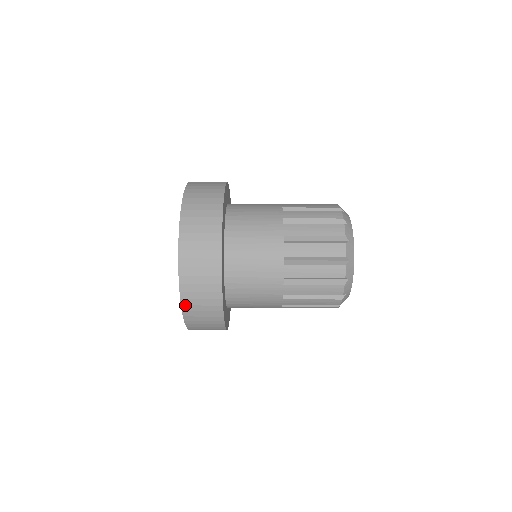
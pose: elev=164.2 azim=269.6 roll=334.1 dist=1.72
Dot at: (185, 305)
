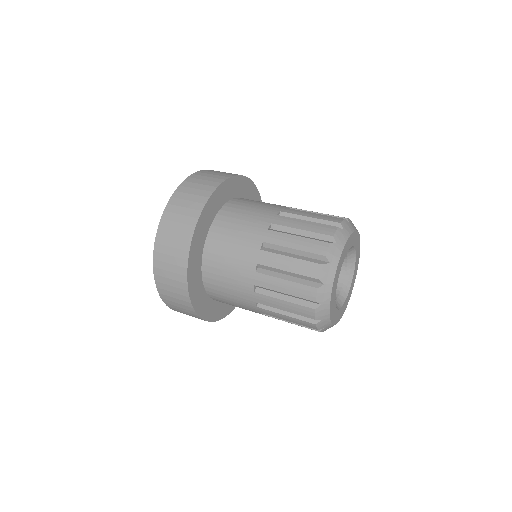
Dot at: (159, 288)
